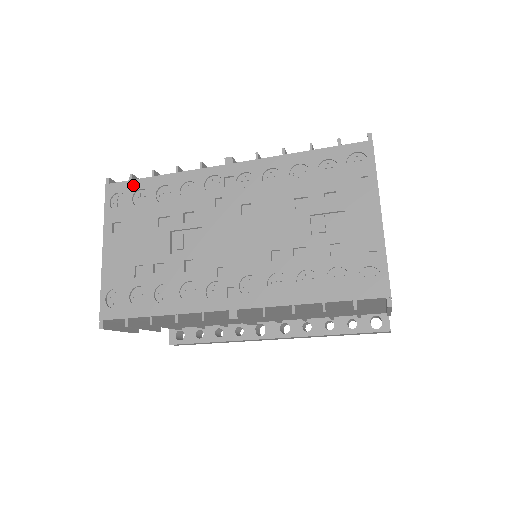
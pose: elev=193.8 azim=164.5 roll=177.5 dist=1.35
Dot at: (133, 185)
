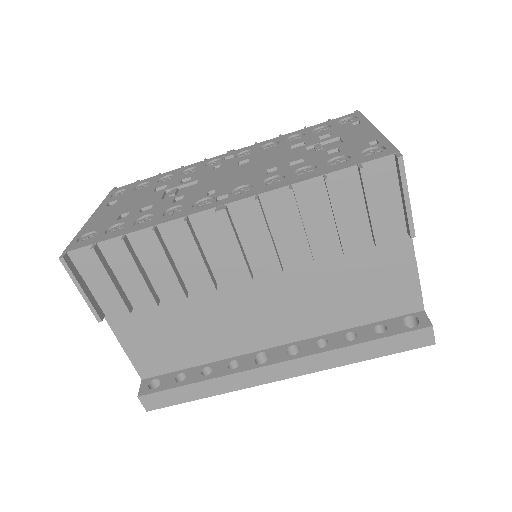
Dot at: (138, 183)
